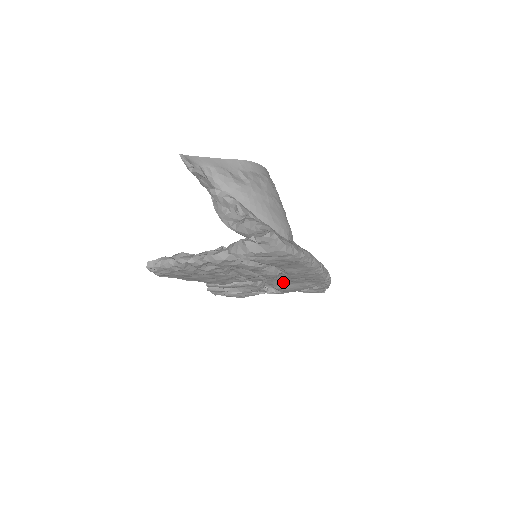
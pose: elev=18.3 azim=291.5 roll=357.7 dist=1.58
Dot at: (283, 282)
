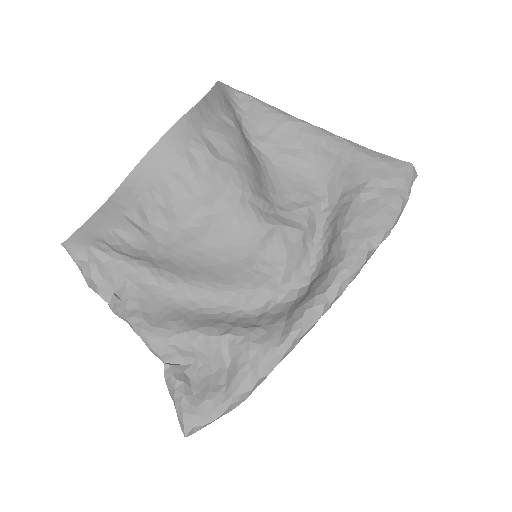
Dot at: occluded
